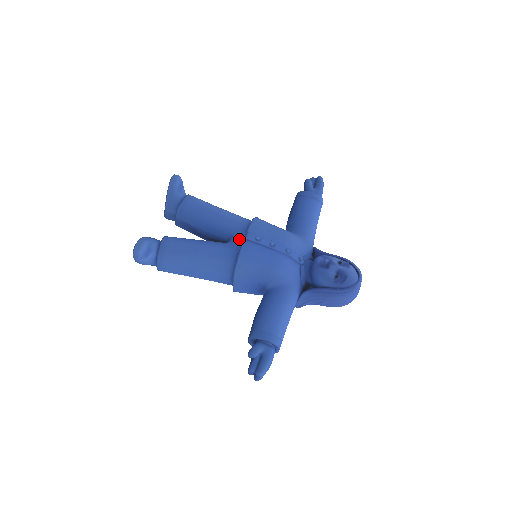
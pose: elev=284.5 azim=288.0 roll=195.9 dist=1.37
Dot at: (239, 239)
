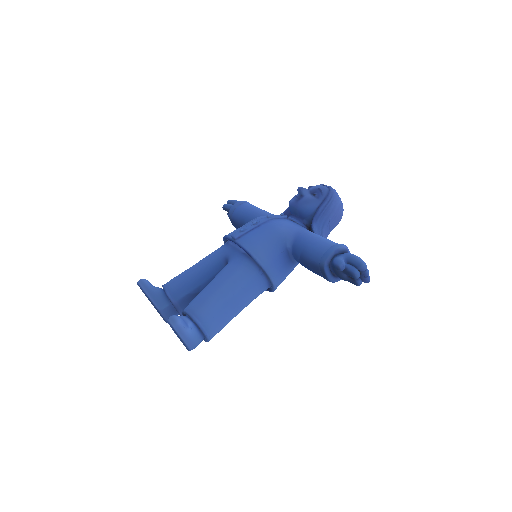
Dot at: (232, 250)
